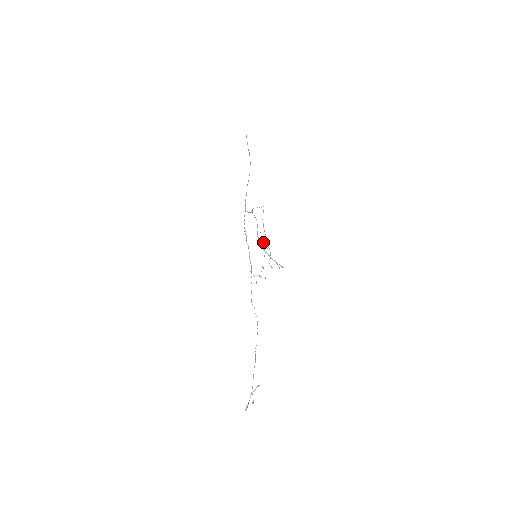
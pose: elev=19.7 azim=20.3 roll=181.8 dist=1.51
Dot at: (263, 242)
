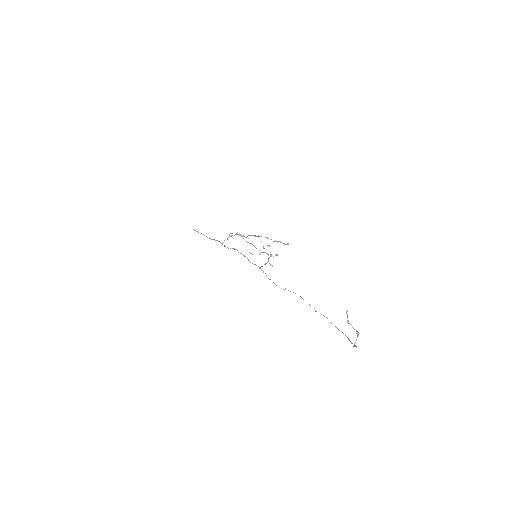
Dot at: occluded
